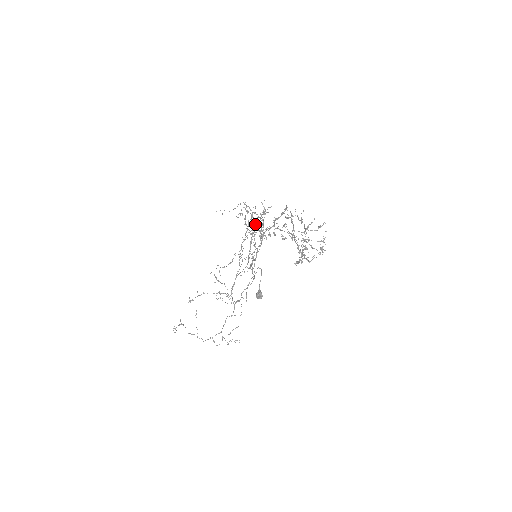
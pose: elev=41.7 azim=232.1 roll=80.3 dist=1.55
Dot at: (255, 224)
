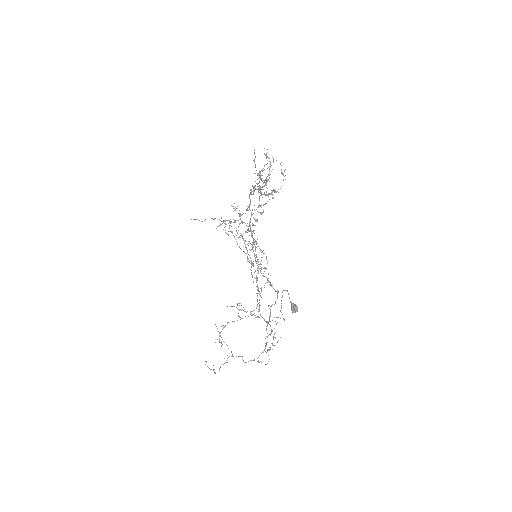
Dot at: (261, 260)
